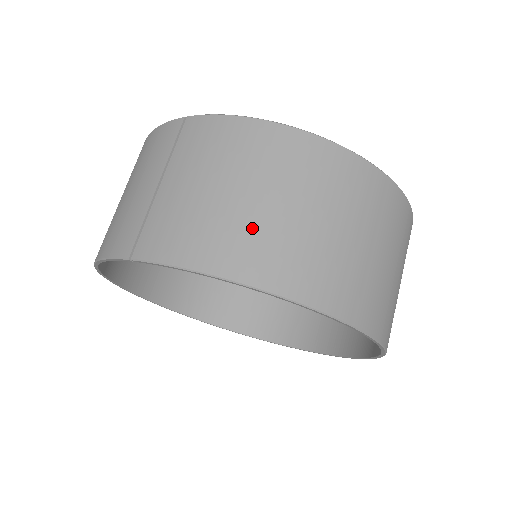
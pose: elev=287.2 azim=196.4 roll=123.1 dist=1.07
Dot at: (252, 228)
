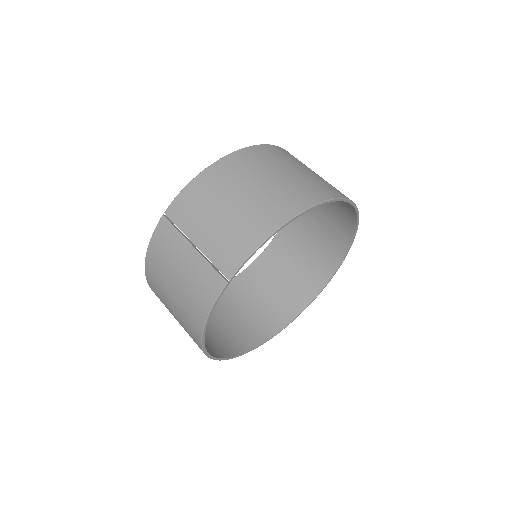
Dot at: (259, 204)
